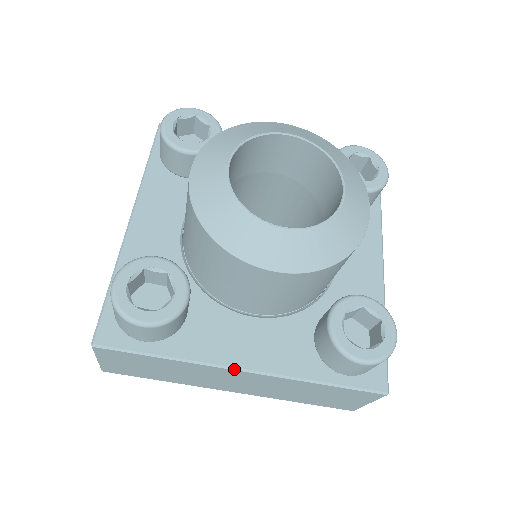
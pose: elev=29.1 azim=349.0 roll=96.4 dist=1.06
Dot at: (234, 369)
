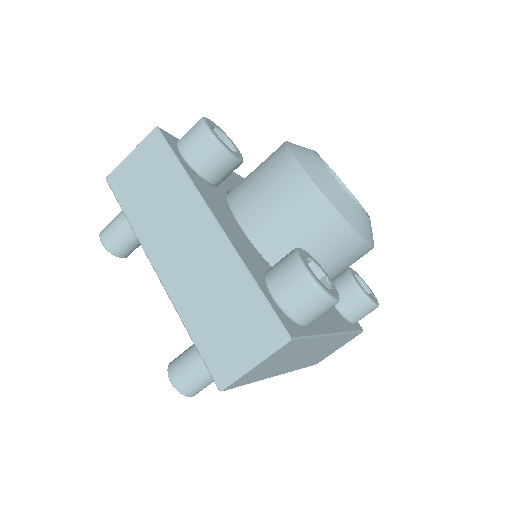
Dot at: (210, 213)
